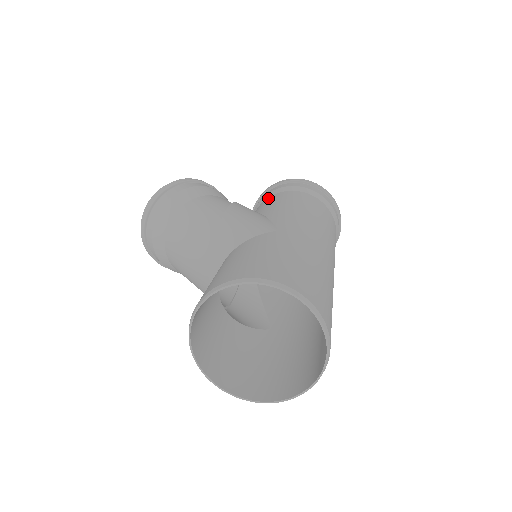
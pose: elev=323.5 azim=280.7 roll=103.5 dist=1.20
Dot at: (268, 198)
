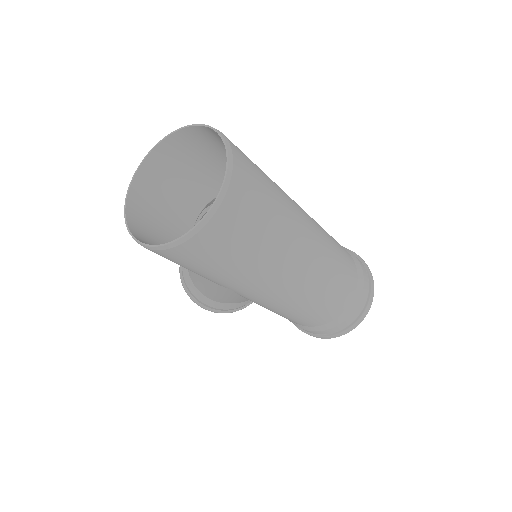
Dot at: occluded
